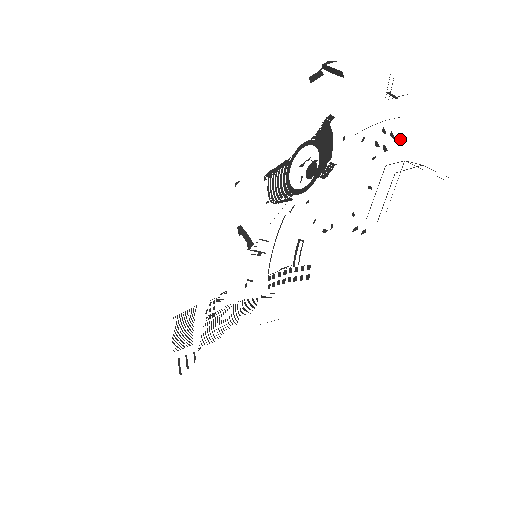
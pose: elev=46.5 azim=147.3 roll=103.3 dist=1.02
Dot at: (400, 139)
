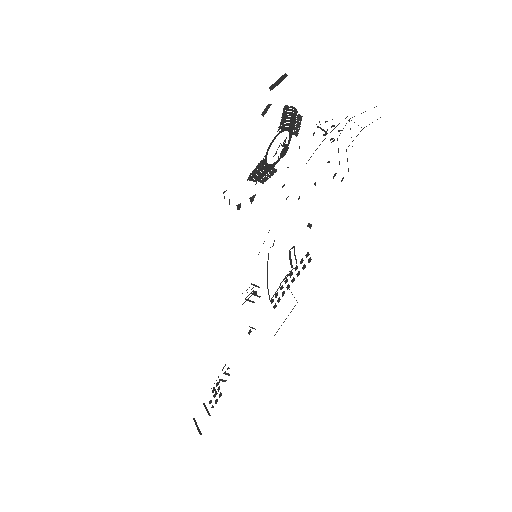
Dot at: (340, 130)
